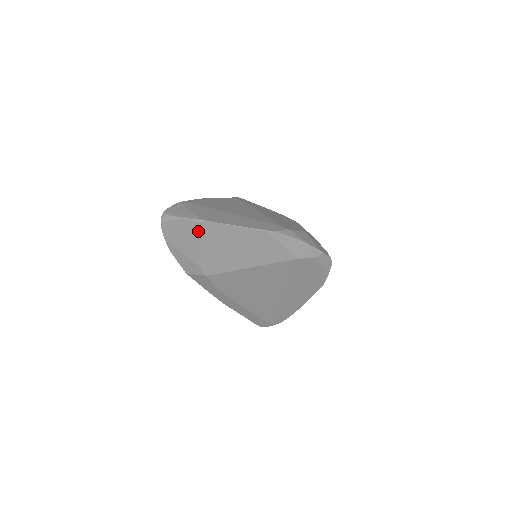
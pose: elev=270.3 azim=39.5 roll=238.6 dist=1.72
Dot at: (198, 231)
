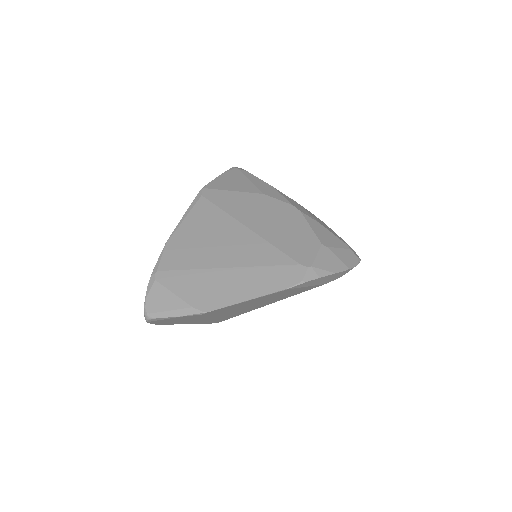
Dot at: (200, 317)
